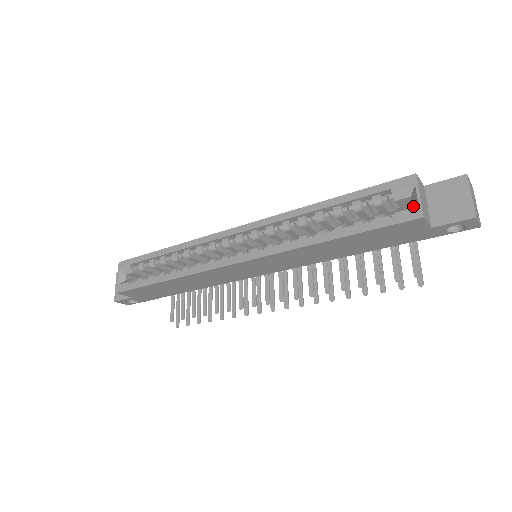
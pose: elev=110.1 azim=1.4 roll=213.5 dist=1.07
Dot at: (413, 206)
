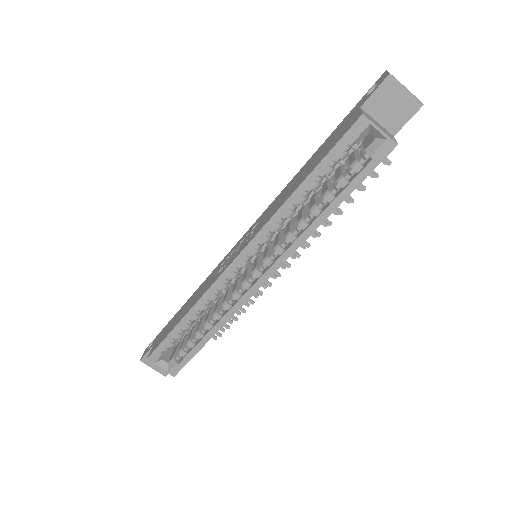
Dot at: (381, 141)
